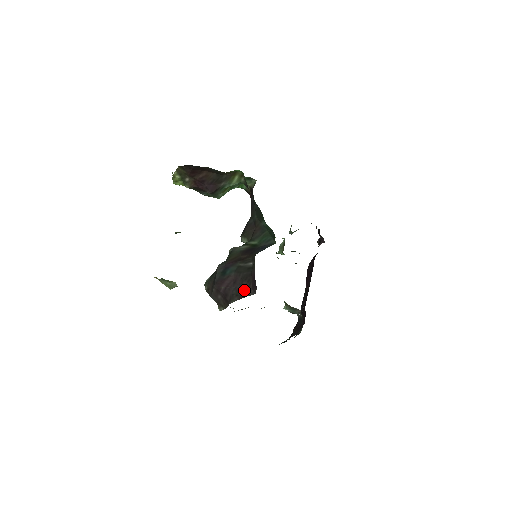
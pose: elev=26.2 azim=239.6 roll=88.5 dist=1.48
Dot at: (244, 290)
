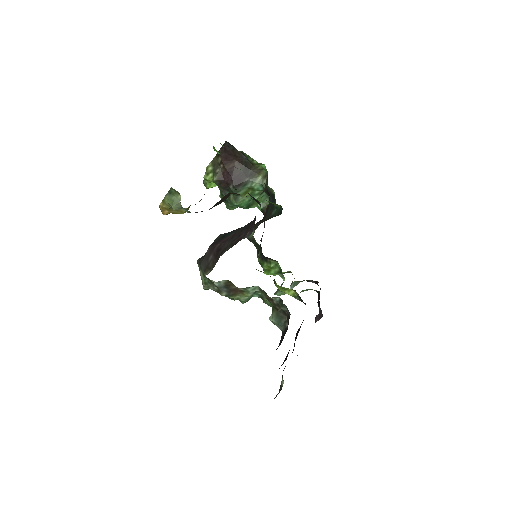
Dot at: (240, 236)
